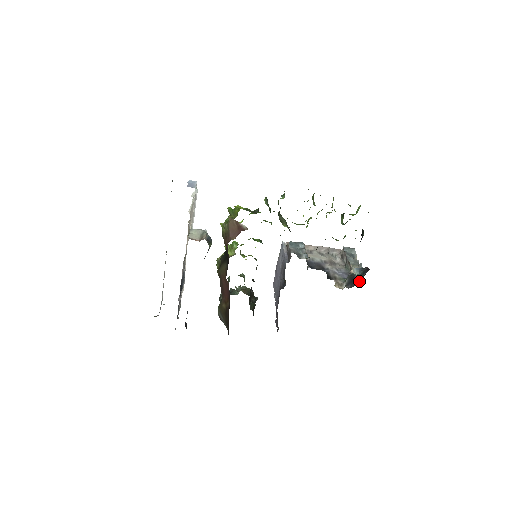
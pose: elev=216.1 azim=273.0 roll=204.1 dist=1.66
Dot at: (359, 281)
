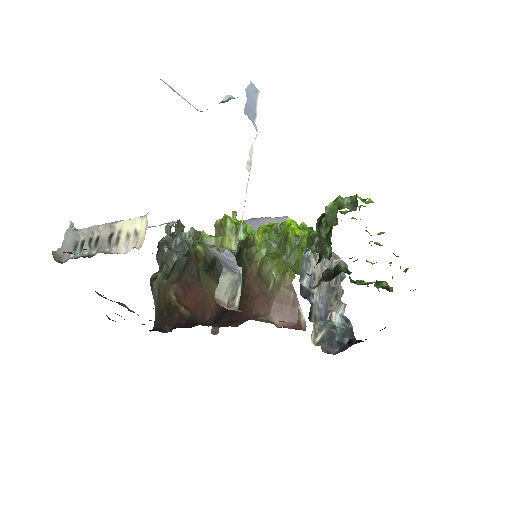
Dot at: (338, 349)
